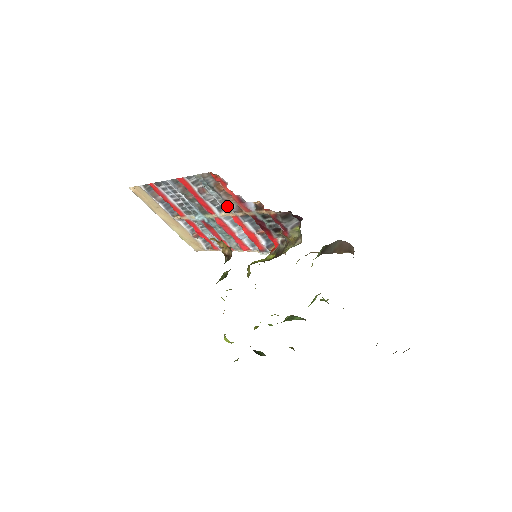
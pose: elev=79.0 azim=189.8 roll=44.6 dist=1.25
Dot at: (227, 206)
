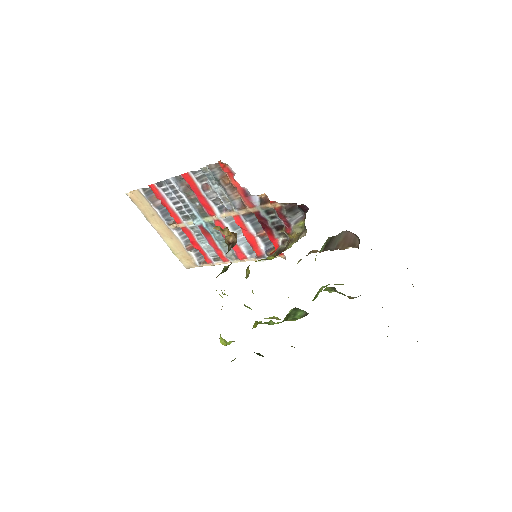
Dot at: (229, 204)
